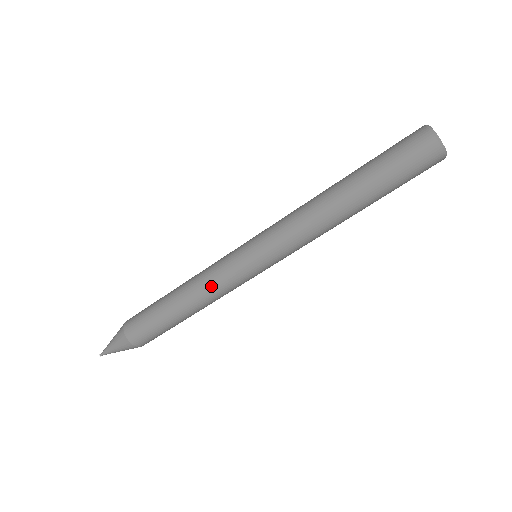
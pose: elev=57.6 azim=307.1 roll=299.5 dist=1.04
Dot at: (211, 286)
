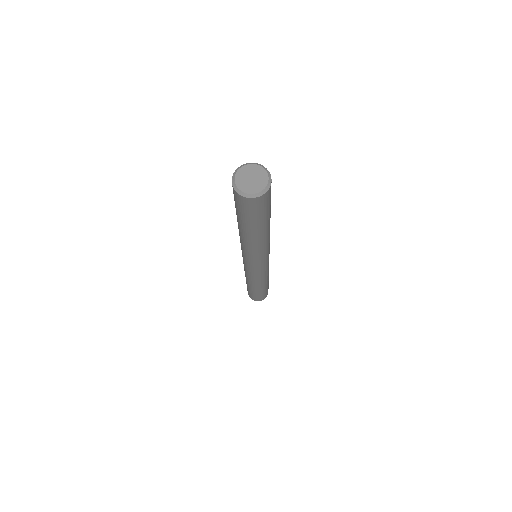
Dot at: (260, 280)
